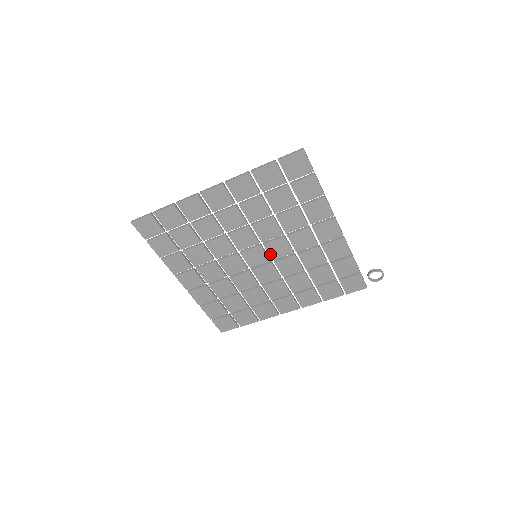
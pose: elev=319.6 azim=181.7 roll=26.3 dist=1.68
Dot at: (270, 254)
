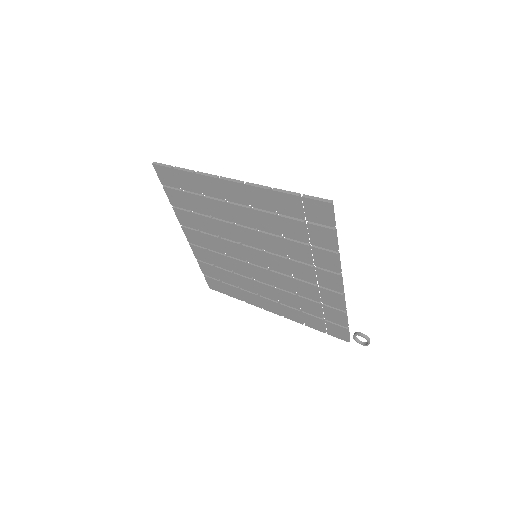
Dot at: (269, 263)
